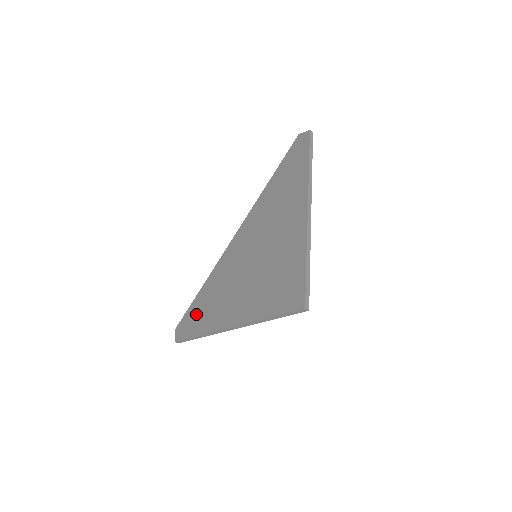
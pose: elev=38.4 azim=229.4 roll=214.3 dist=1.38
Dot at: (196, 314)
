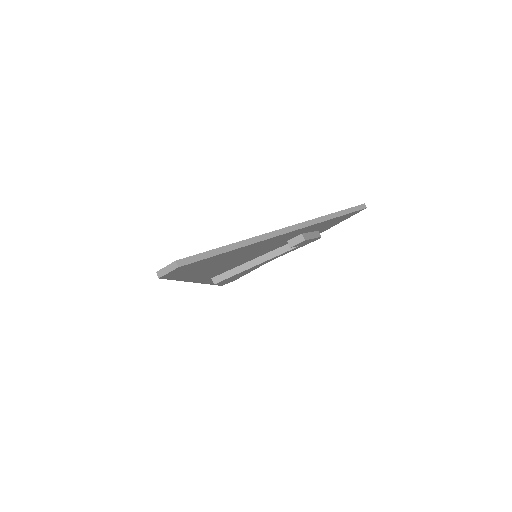
Dot at: occluded
